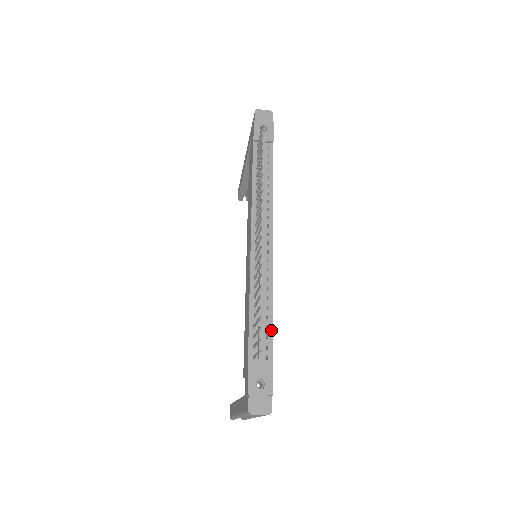
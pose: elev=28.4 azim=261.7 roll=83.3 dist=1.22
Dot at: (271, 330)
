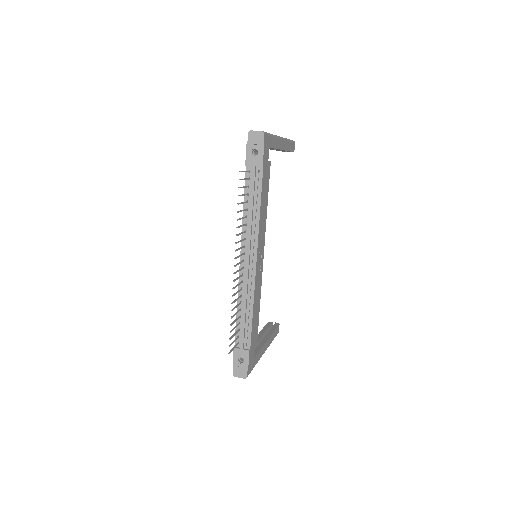
Dot at: (251, 327)
